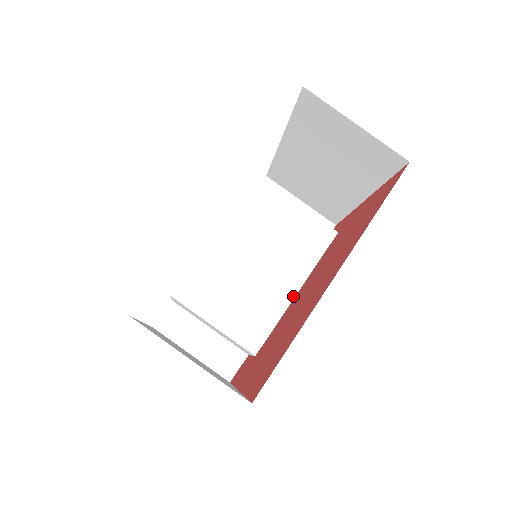
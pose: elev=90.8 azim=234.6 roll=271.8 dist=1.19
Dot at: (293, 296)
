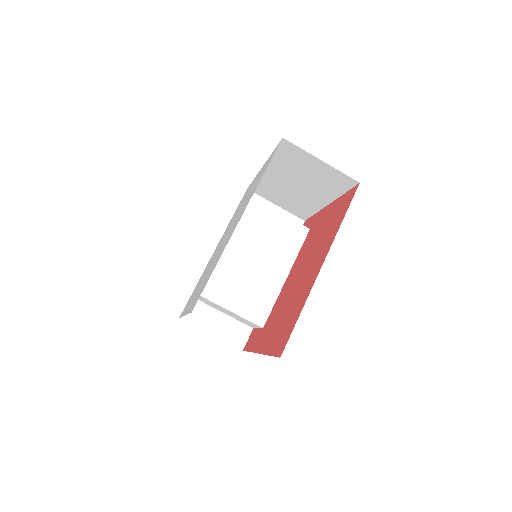
Dot at: (284, 281)
